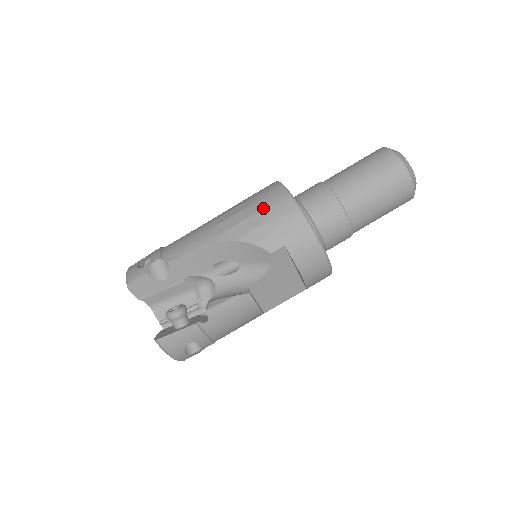
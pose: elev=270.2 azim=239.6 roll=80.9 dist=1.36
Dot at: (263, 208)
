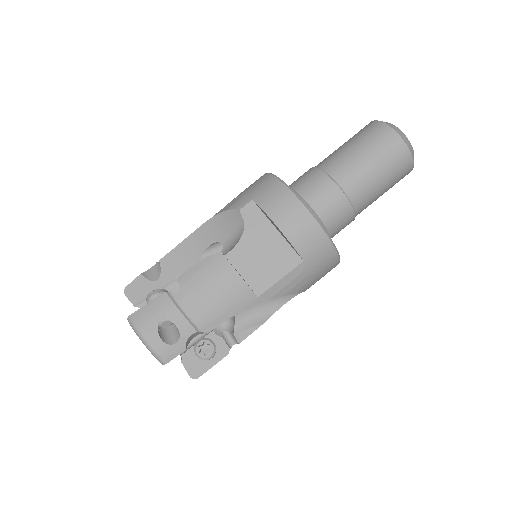
Dot at: occluded
